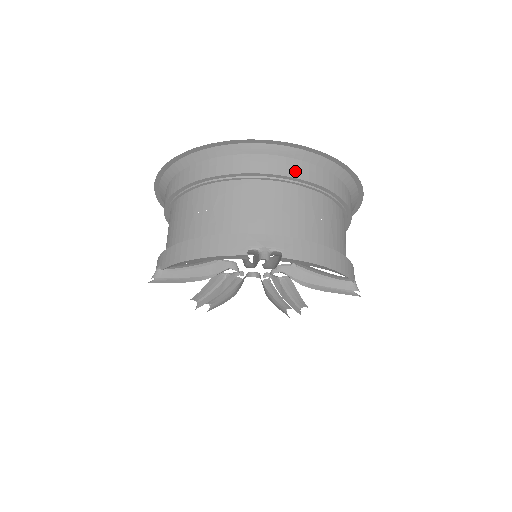
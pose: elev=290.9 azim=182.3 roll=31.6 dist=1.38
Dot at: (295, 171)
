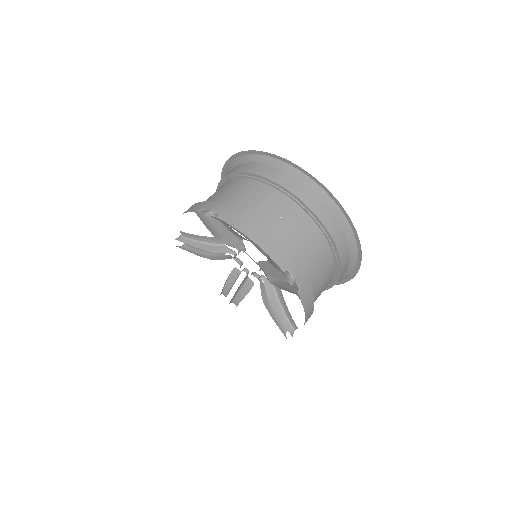
Dot at: (271, 175)
